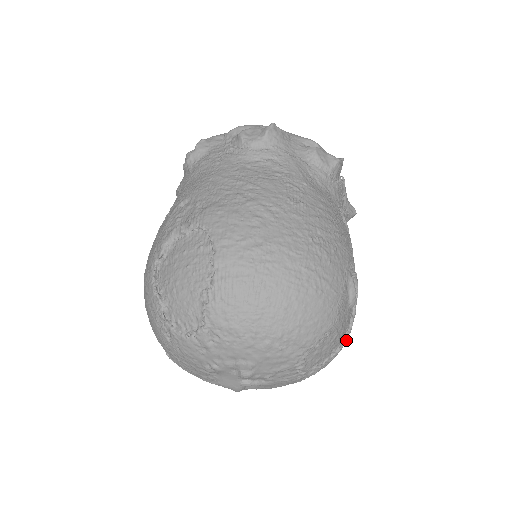
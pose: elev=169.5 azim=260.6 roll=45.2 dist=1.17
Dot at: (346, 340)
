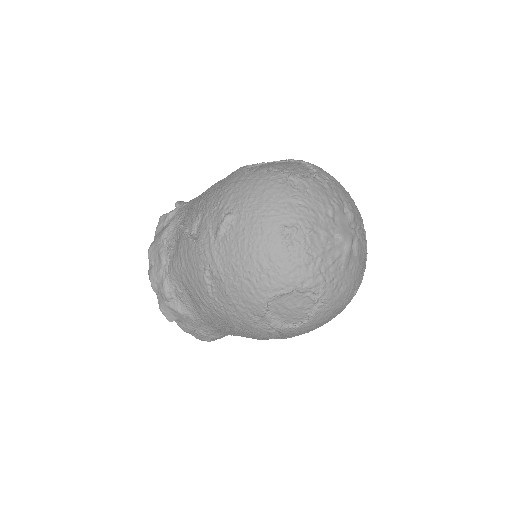
Dot at: occluded
